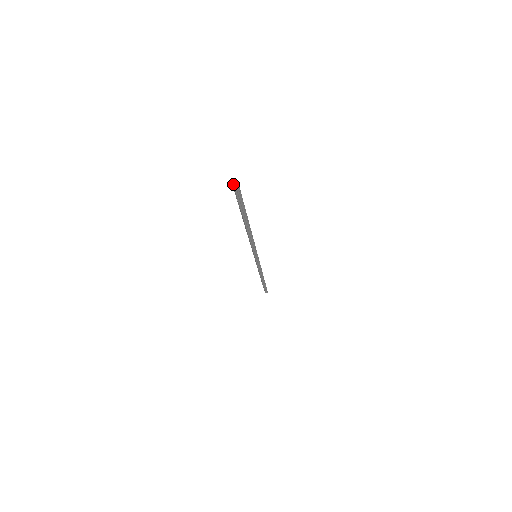
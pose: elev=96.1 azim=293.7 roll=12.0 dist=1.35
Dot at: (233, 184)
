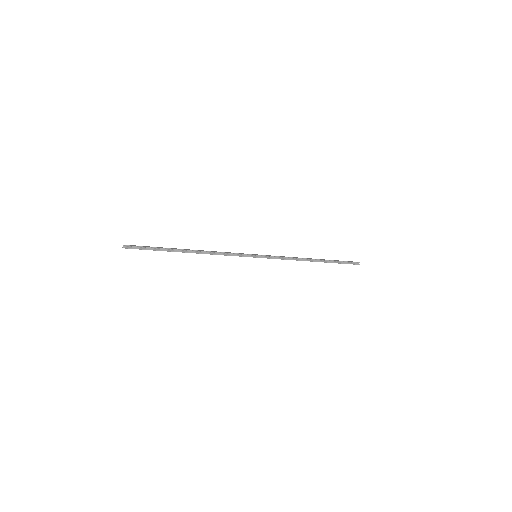
Dot at: occluded
